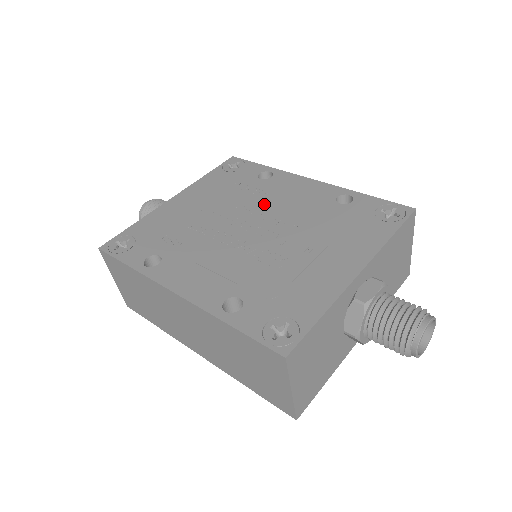
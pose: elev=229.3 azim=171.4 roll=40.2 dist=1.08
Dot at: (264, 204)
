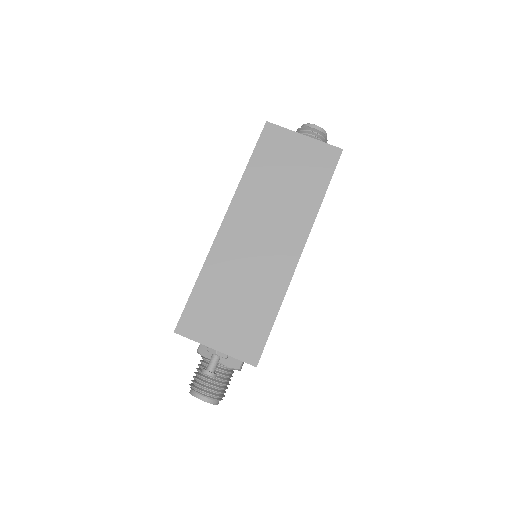
Dot at: occluded
